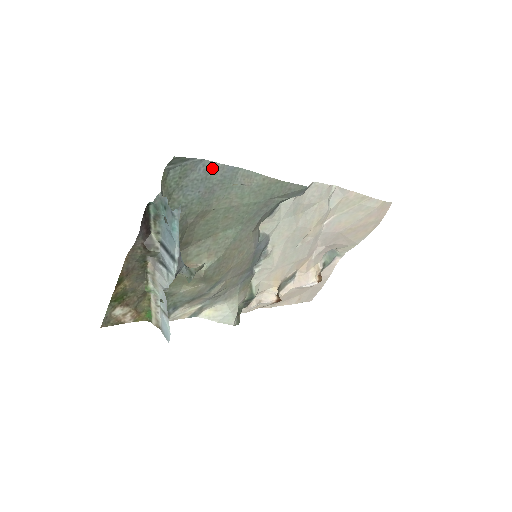
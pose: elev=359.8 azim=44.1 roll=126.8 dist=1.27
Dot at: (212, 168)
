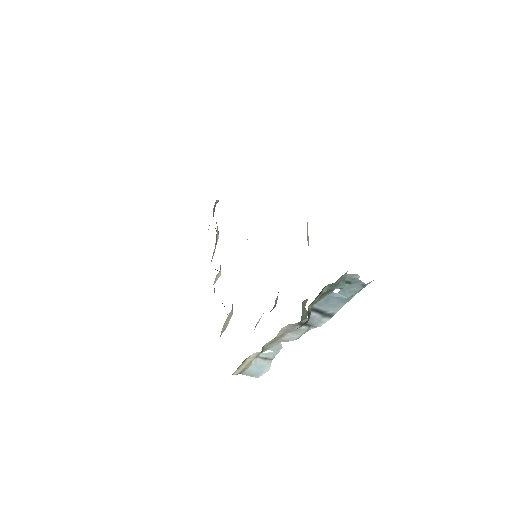
Dot at: occluded
